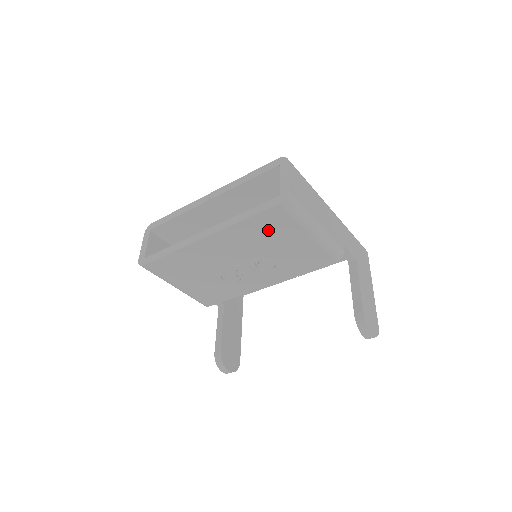
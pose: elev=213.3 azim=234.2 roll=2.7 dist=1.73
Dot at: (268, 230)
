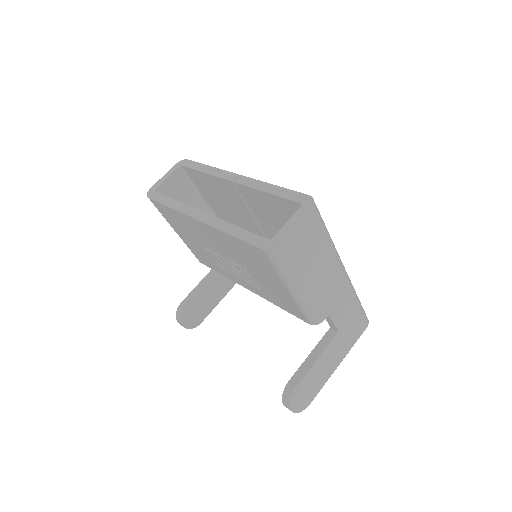
Dot at: (251, 257)
